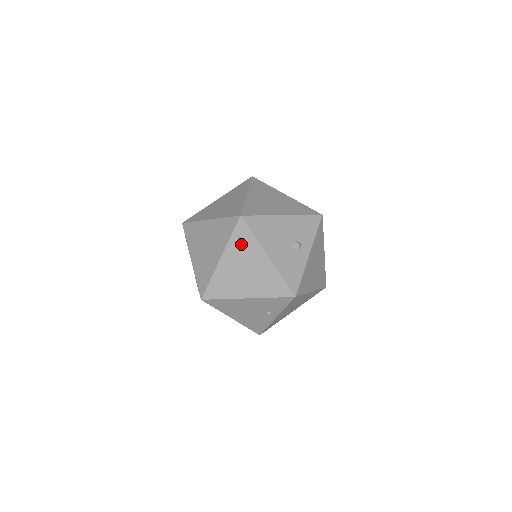
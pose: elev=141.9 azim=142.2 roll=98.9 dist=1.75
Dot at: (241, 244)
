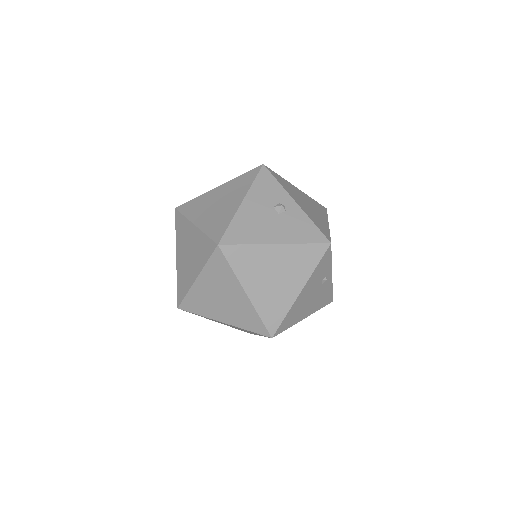
Dot at: (246, 263)
